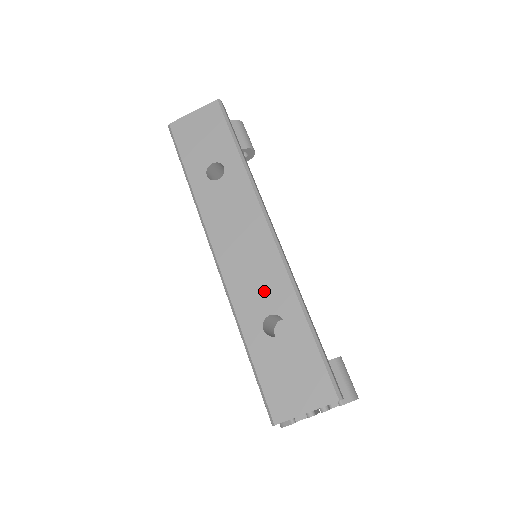
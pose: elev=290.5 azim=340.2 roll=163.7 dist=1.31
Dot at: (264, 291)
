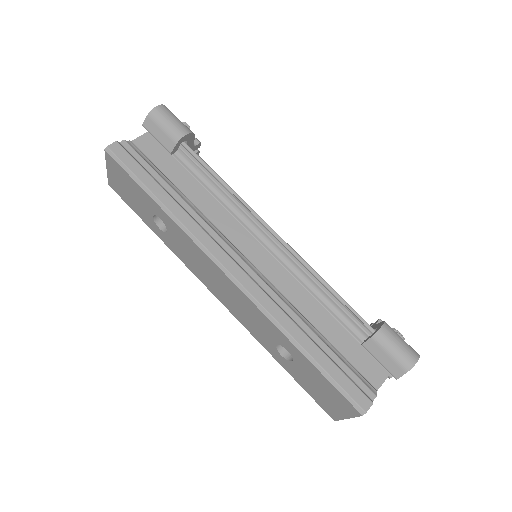
Dot at: (260, 326)
